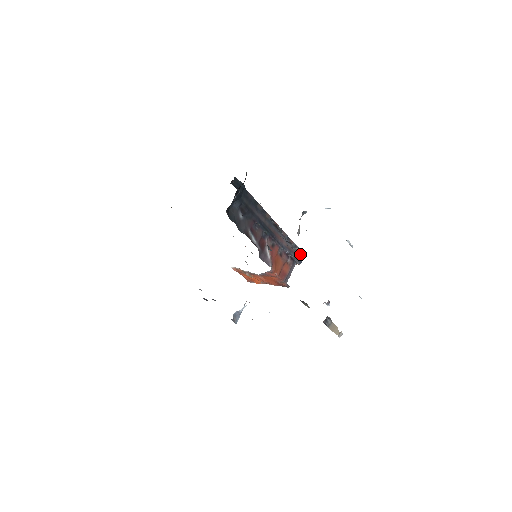
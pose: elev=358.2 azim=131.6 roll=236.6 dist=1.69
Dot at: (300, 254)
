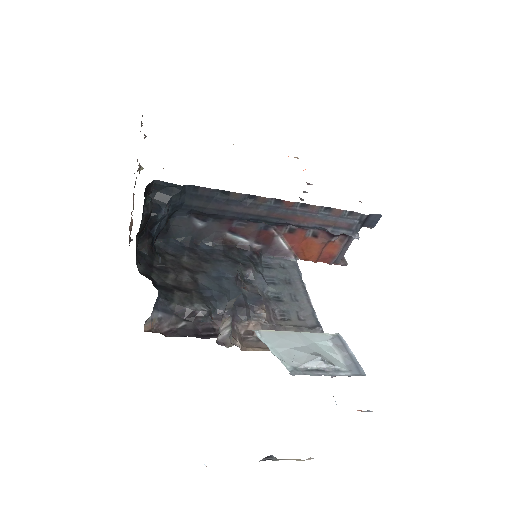
Dot at: (367, 218)
